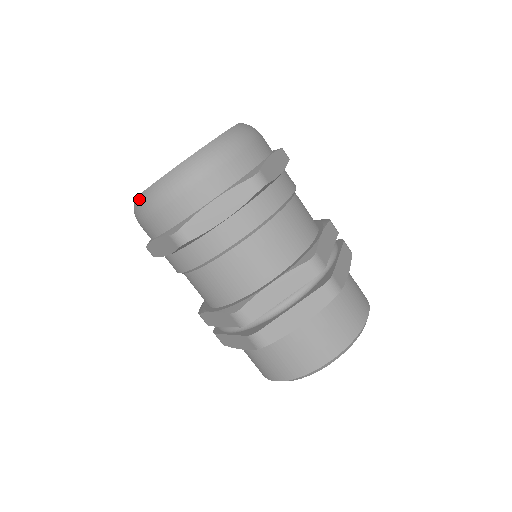
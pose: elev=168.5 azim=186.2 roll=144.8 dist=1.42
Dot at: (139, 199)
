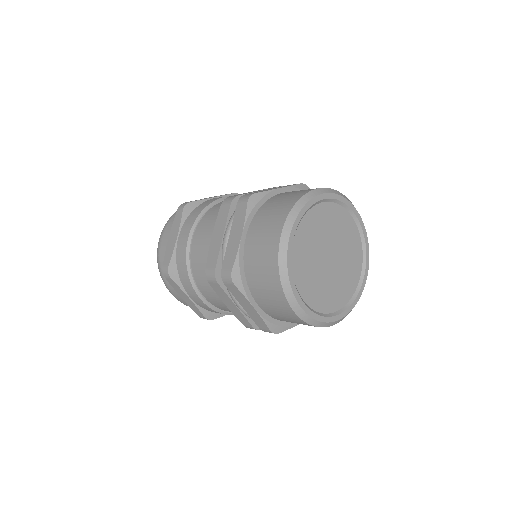
Dot at: occluded
